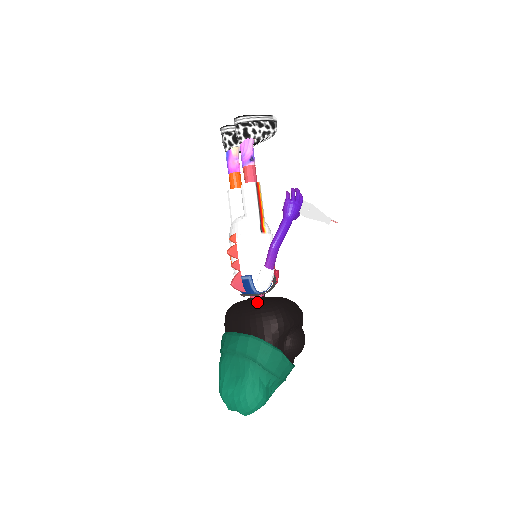
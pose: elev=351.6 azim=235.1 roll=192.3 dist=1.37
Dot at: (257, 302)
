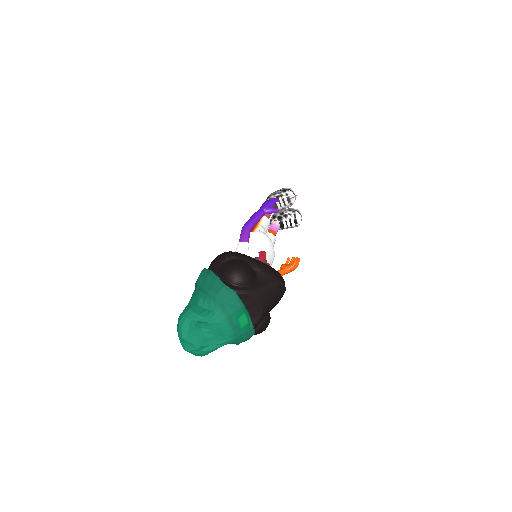
Dot at: occluded
